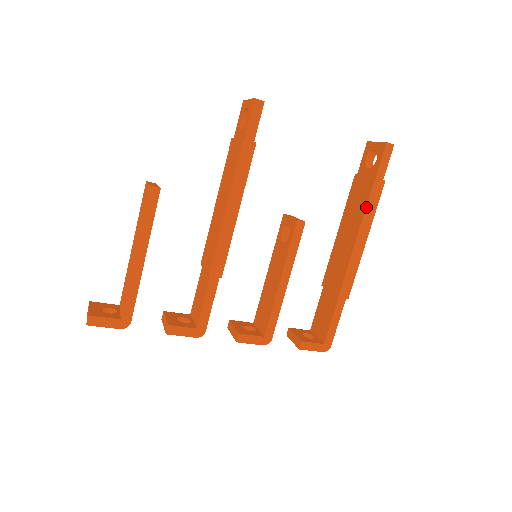
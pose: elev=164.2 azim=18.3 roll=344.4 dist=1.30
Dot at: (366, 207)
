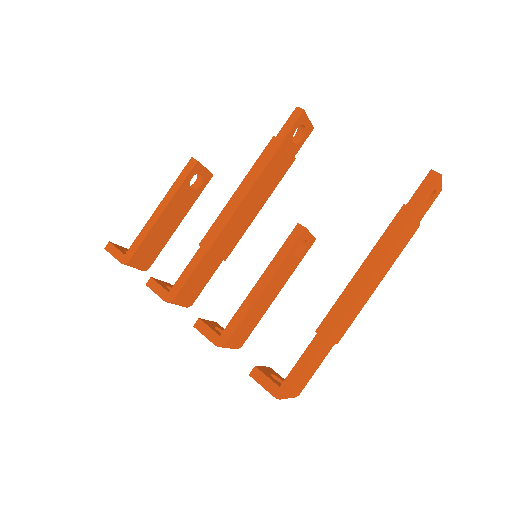
Dot at: (383, 234)
